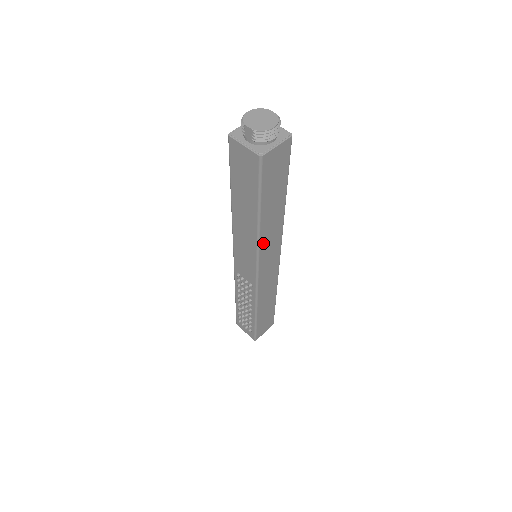
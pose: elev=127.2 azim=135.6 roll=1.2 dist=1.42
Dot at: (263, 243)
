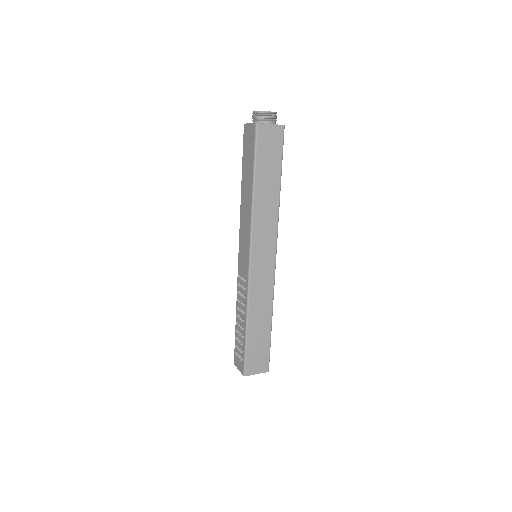
Dot at: (257, 222)
